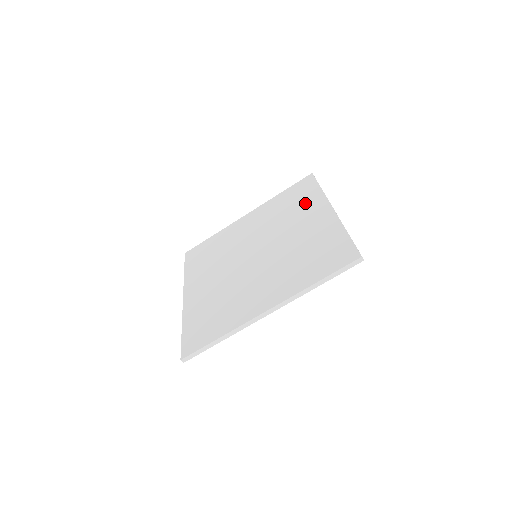
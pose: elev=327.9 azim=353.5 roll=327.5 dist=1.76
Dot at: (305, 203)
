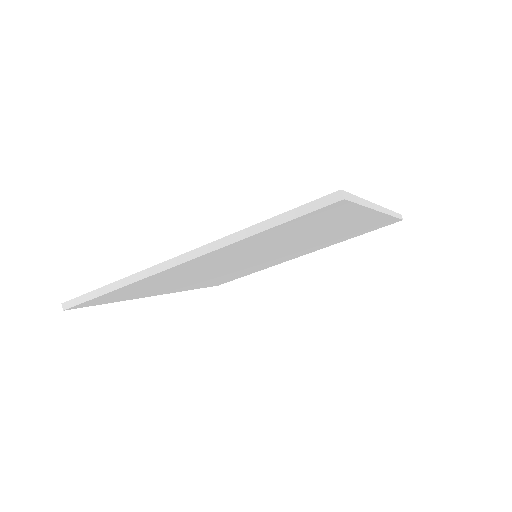
Dot at: occluded
